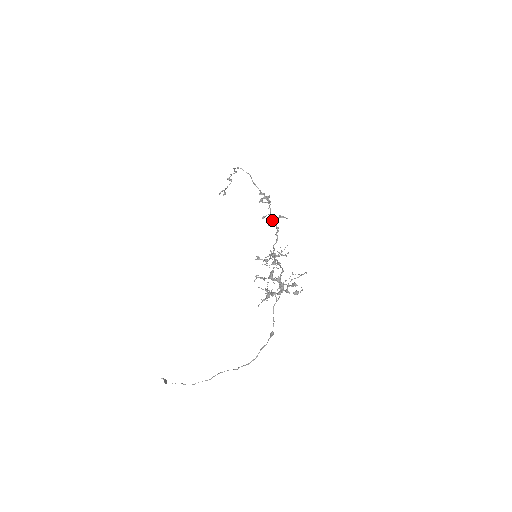
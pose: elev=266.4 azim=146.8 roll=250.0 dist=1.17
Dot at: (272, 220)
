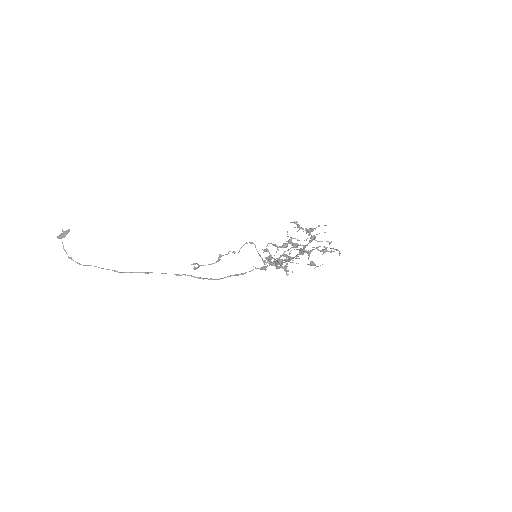
Dot at: occluded
